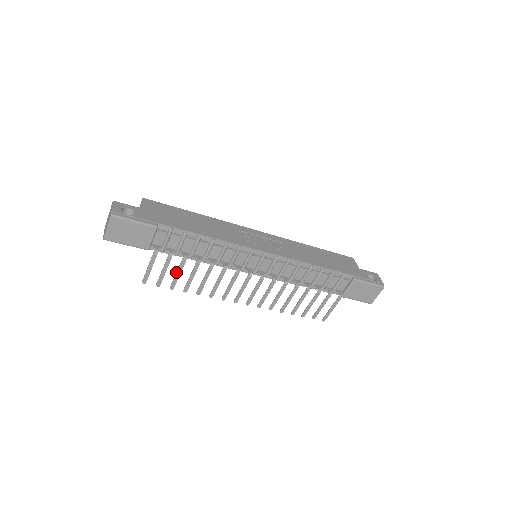
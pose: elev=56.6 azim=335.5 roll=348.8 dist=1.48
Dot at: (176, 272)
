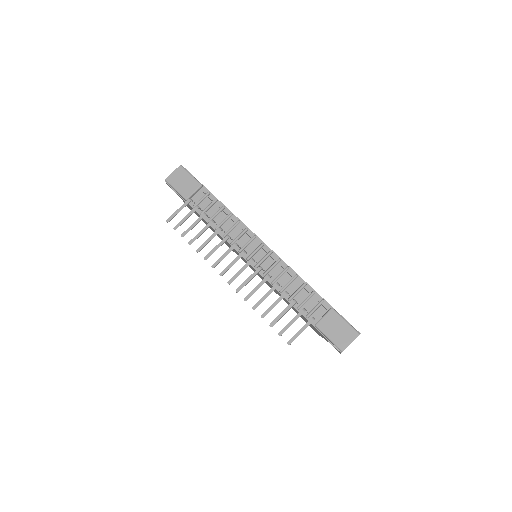
Dot at: (193, 223)
